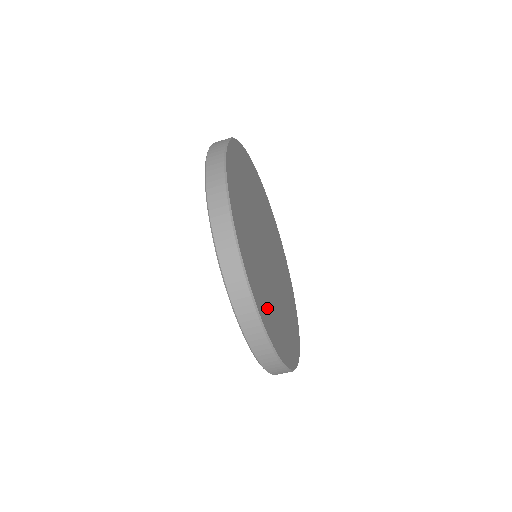
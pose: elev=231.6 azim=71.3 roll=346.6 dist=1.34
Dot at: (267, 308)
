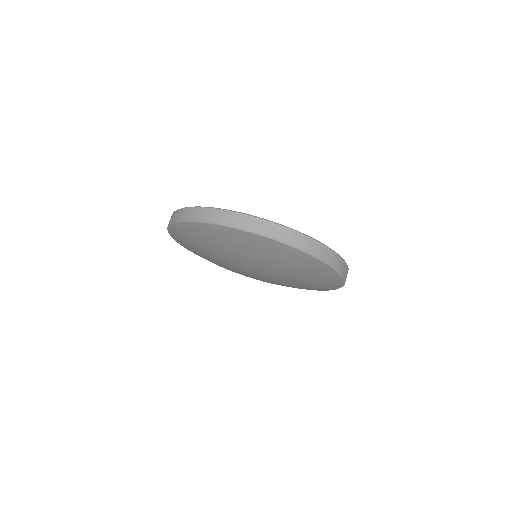
Dot at: occluded
